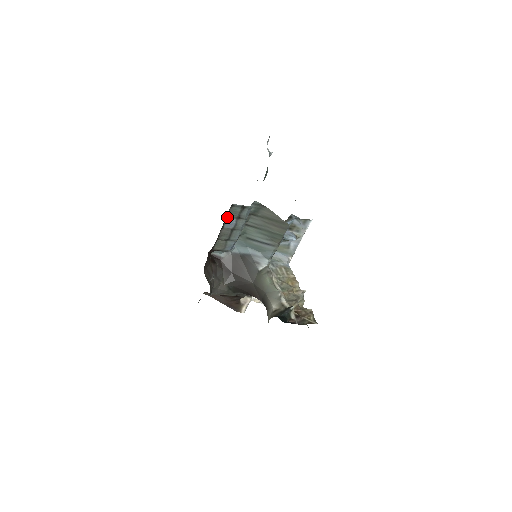
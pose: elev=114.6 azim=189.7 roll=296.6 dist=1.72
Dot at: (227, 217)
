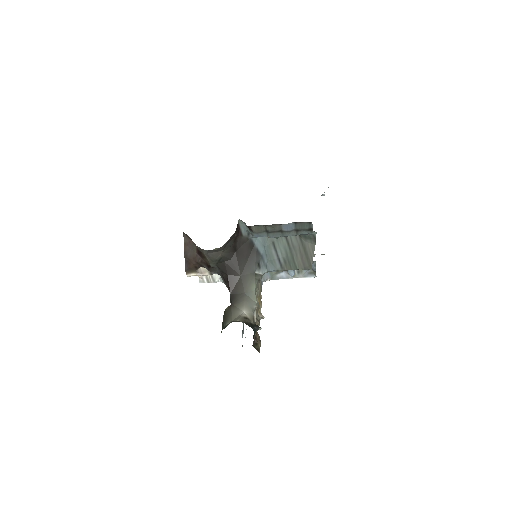
Dot at: (294, 222)
